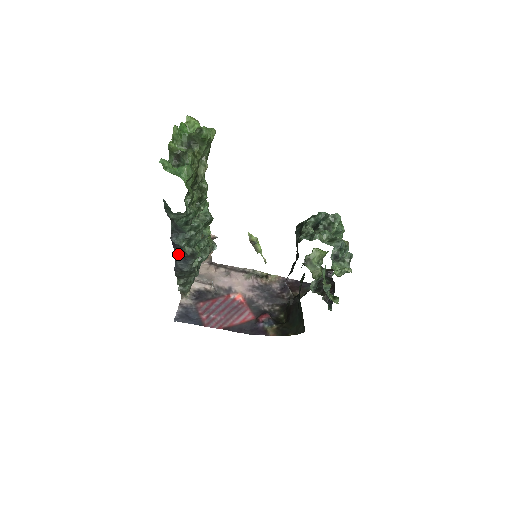
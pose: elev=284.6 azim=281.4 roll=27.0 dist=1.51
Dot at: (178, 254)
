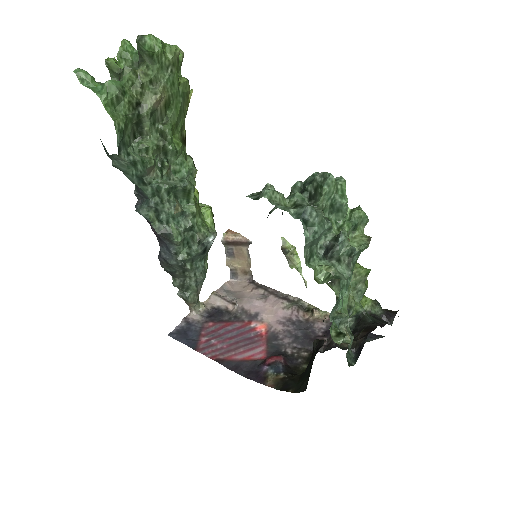
Dot at: (157, 235)
